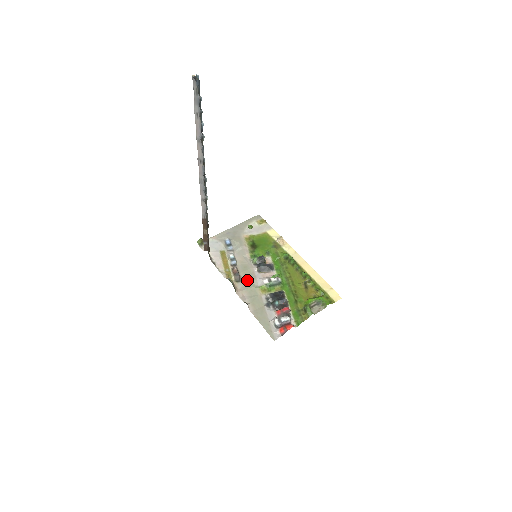
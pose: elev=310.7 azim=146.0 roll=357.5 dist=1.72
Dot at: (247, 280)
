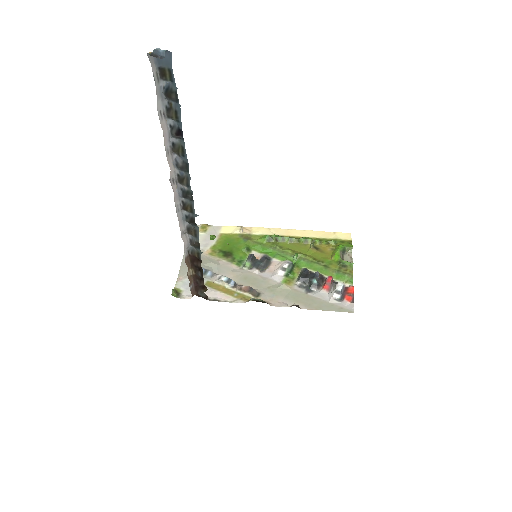
Dot at: (263, 287)
